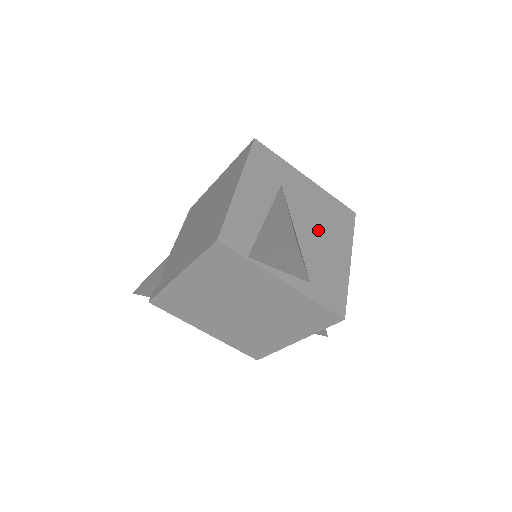
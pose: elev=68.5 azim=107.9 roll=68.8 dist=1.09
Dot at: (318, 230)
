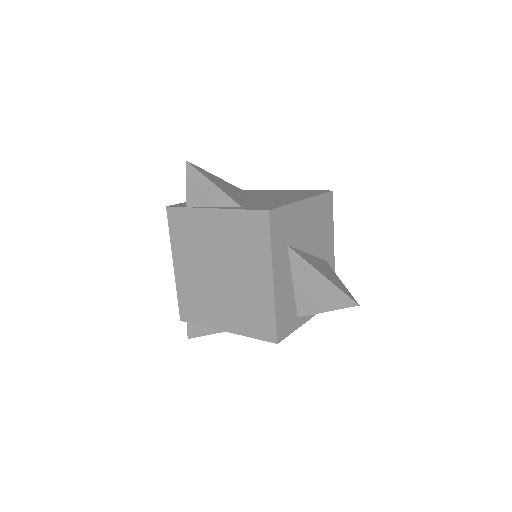
Dot at: (274, 197)
